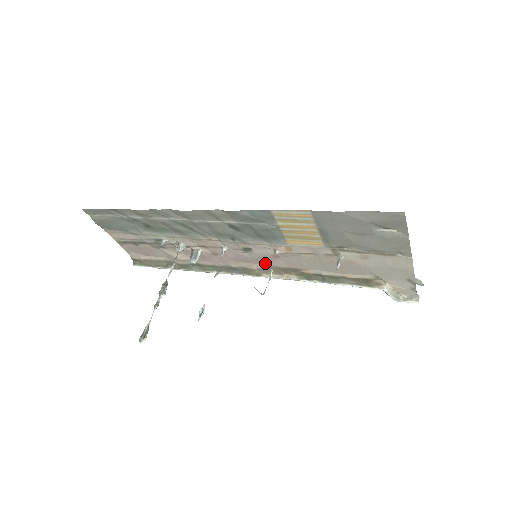
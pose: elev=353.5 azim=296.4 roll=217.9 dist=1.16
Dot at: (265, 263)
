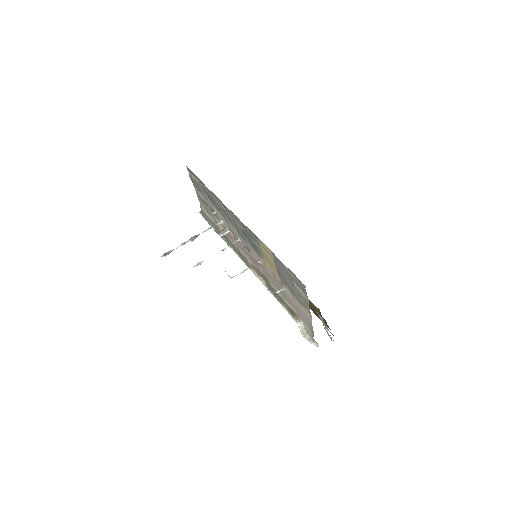
Dot at: (255, 263)
